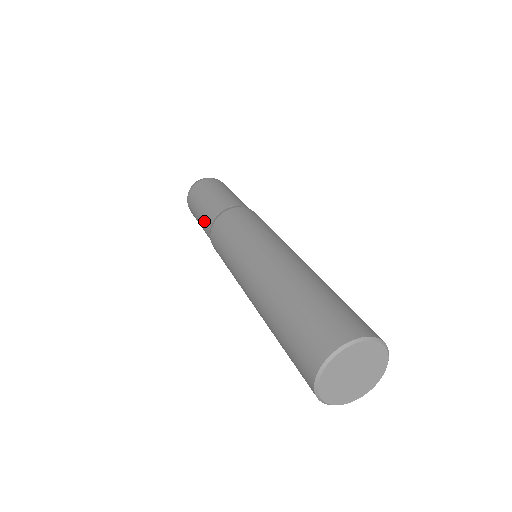
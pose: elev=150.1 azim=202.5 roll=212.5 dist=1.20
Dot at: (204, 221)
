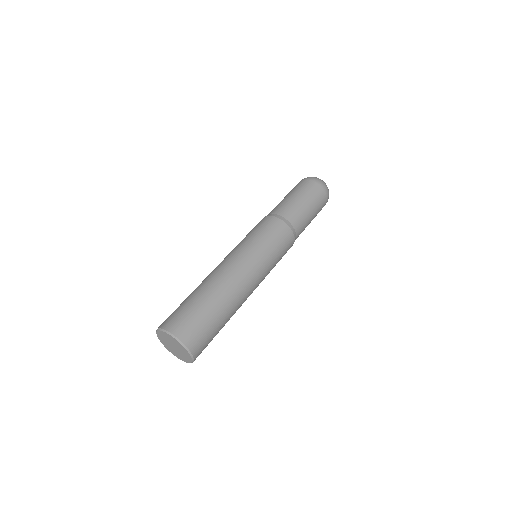
Dot at: (275, 207)
